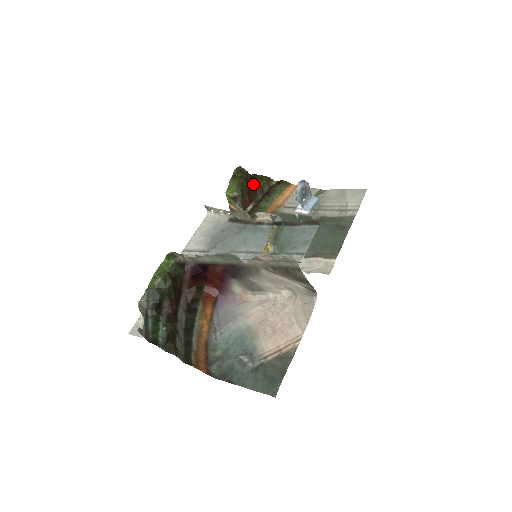
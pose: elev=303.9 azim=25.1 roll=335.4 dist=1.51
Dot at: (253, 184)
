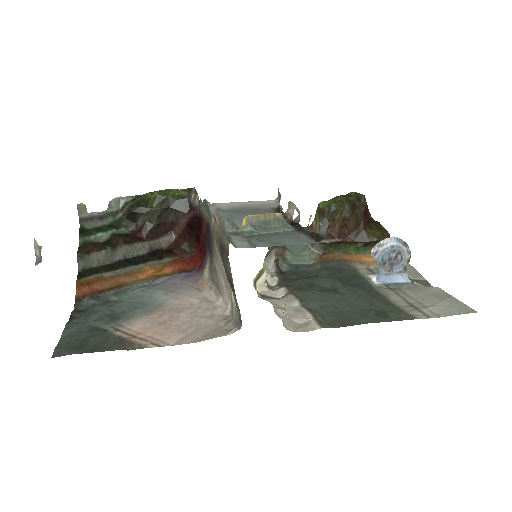
Dot at: (360, 221)
